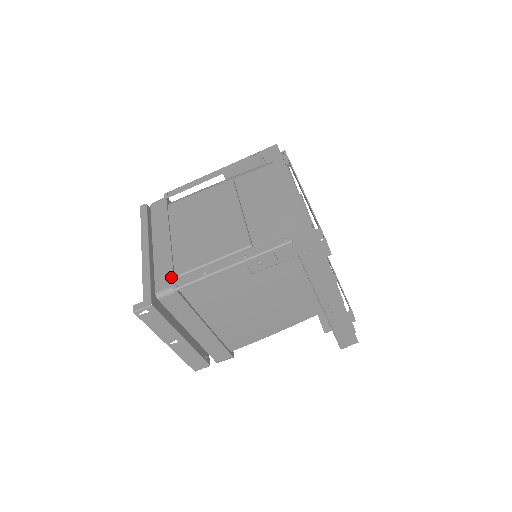
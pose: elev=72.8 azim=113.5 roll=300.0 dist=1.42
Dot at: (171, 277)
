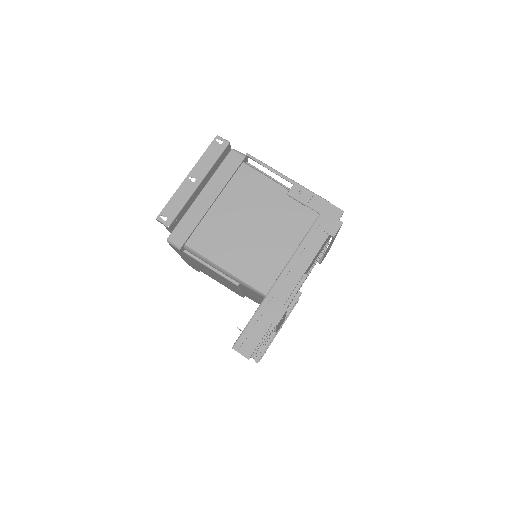
Dot at: (246, 159)
